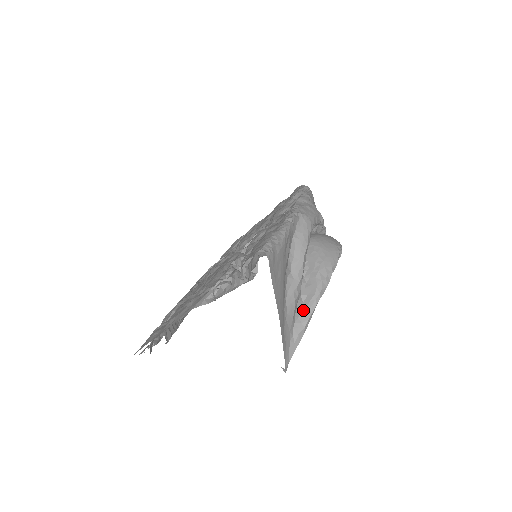
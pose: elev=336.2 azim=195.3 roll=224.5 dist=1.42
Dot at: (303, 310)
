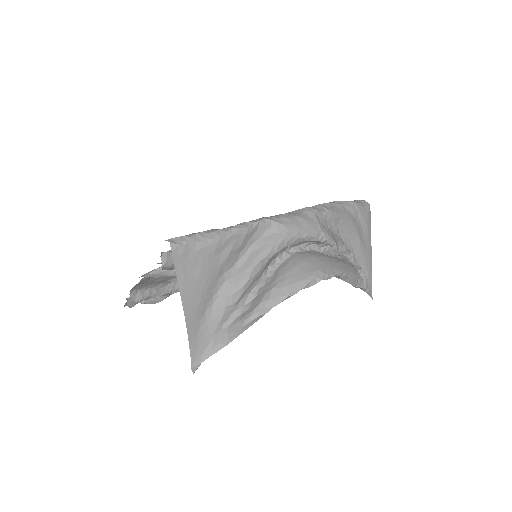
Dot at: (236, 321)
